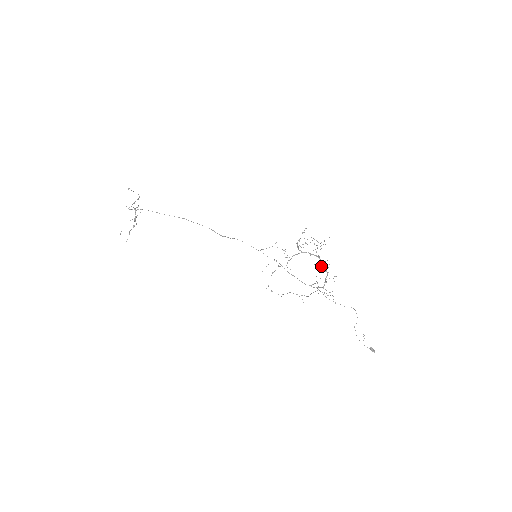
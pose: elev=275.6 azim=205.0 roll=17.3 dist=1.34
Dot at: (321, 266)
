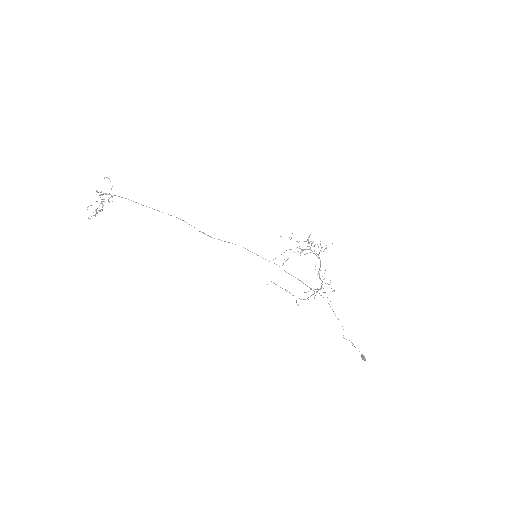
Dot at: (318, 272)
